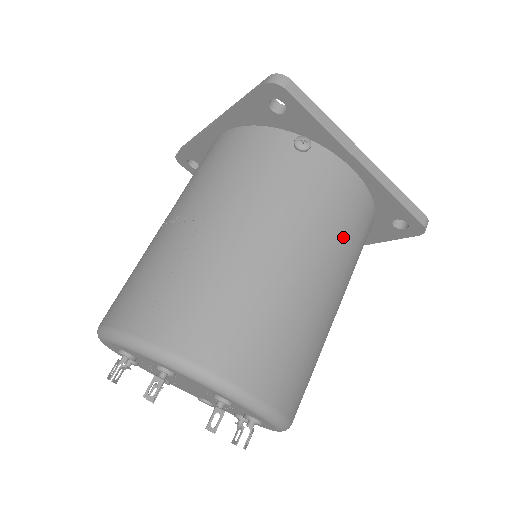
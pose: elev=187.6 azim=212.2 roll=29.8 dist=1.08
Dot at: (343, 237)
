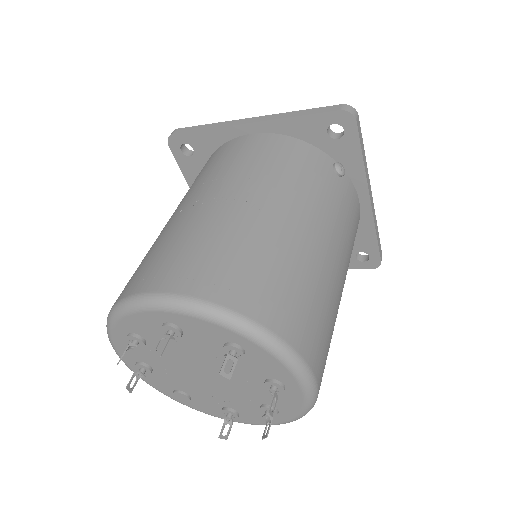
Dot at: (350, 256)
